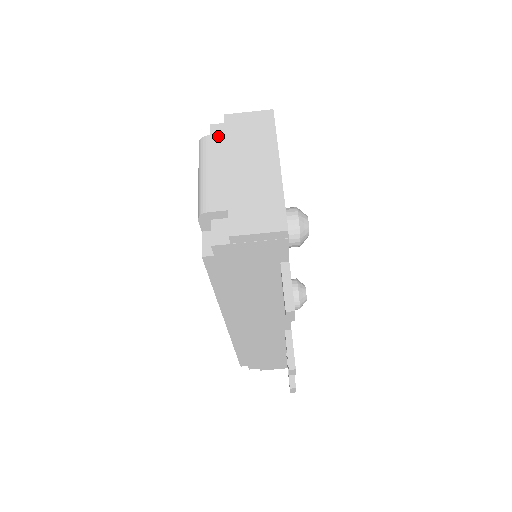
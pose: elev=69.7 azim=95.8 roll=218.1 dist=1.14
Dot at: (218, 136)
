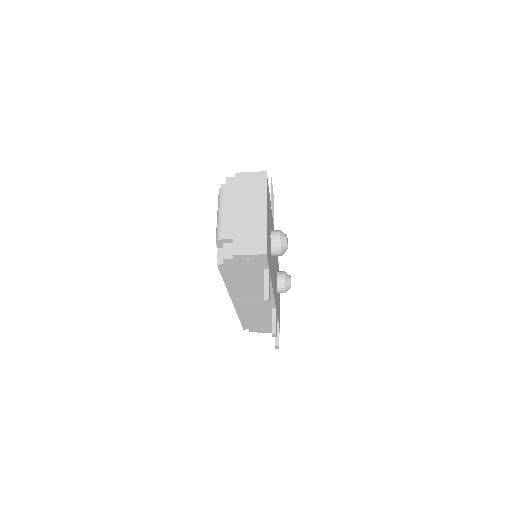
Dot at: (231, 188)
